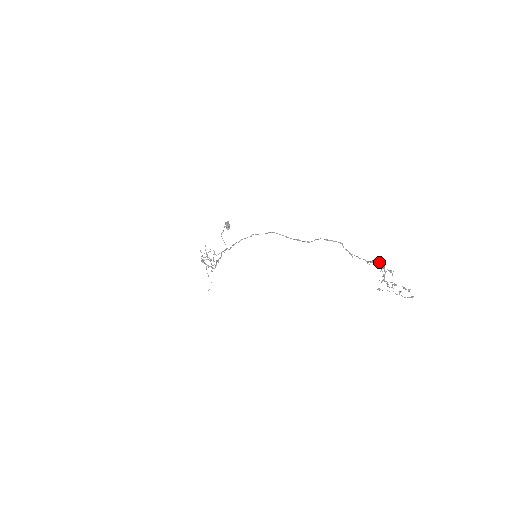
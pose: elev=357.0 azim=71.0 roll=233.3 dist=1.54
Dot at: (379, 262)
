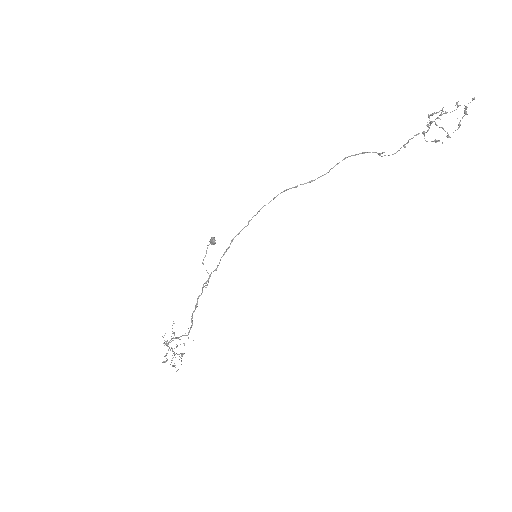
Dot at: (416, 134)
